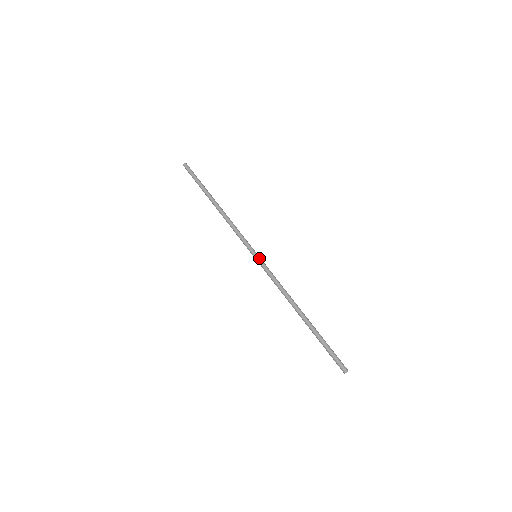
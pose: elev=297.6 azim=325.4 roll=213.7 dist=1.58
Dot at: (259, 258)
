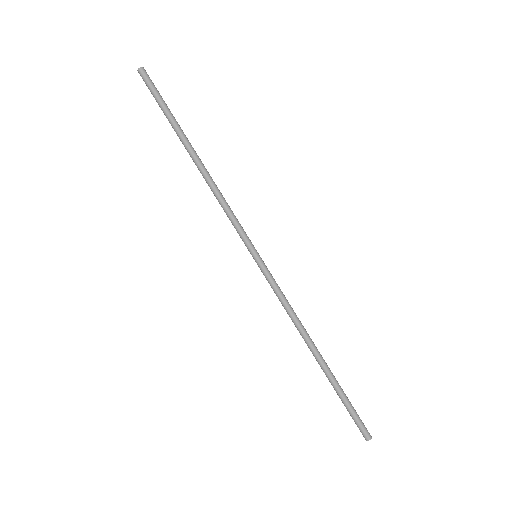
Dot at: (259, 262)
